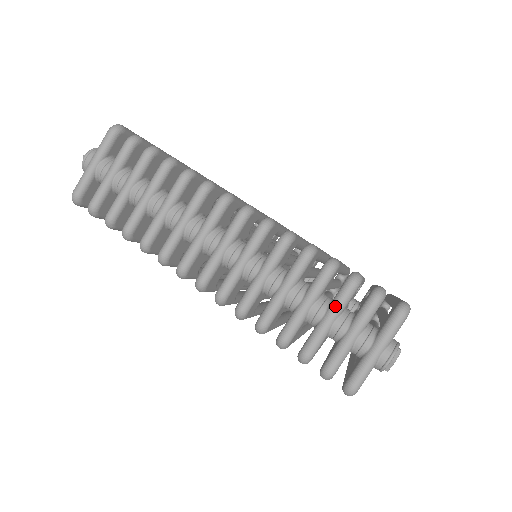
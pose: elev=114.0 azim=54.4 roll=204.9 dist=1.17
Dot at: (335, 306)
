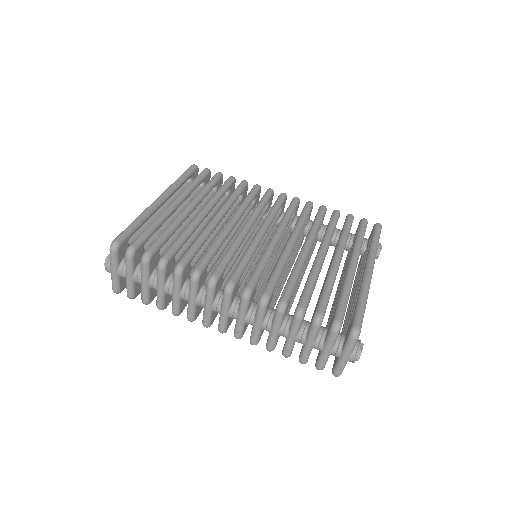
Dot at: (310, 338)
